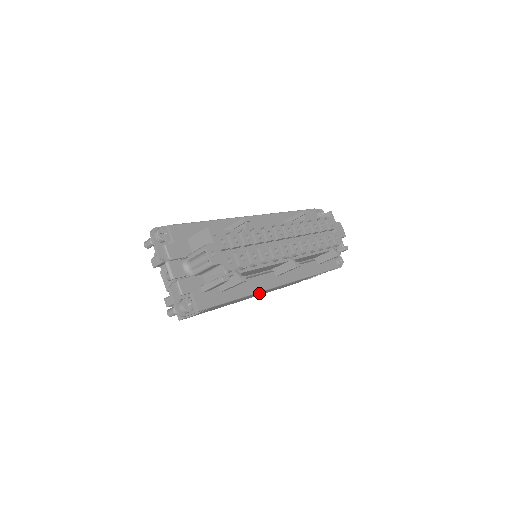
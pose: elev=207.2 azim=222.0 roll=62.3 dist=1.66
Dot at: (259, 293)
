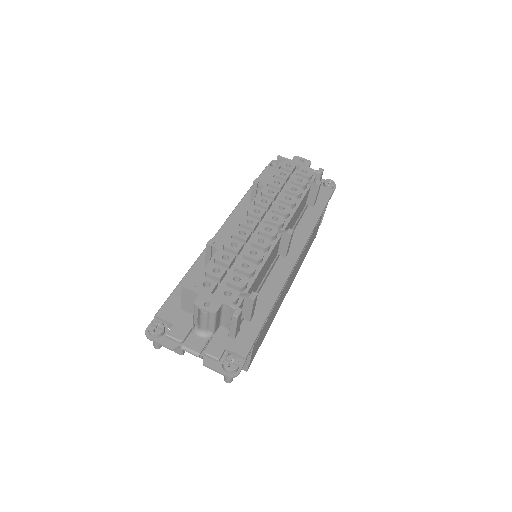
Dot at: (289, 281)
